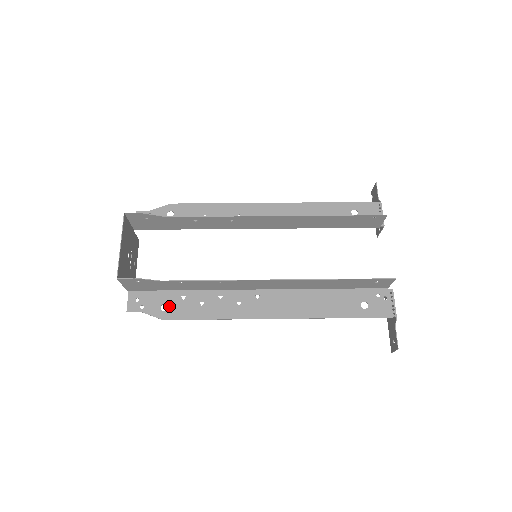
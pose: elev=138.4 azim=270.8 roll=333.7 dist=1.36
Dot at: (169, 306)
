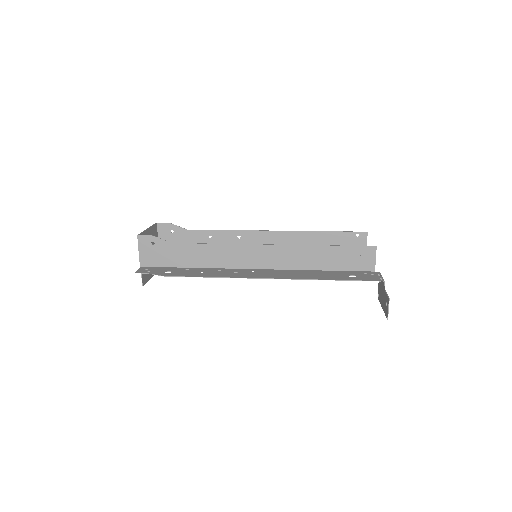
Dot at: (173, 272)
